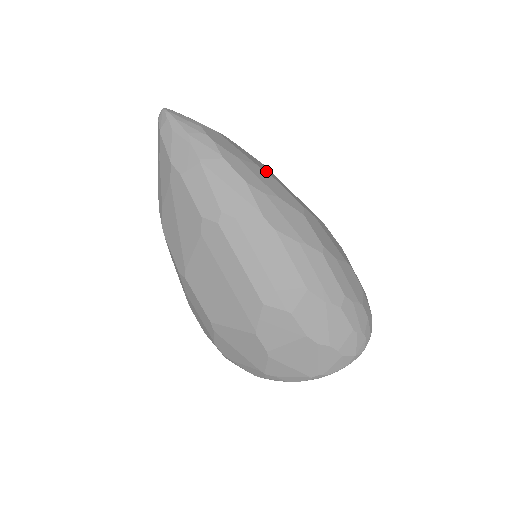
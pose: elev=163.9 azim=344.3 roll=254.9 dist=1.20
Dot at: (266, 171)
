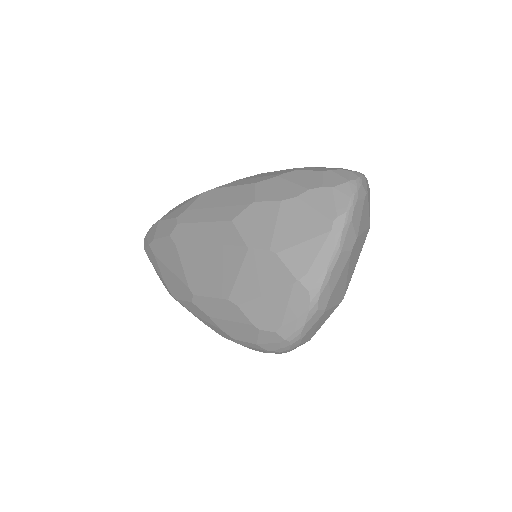
Dot at: occluded
